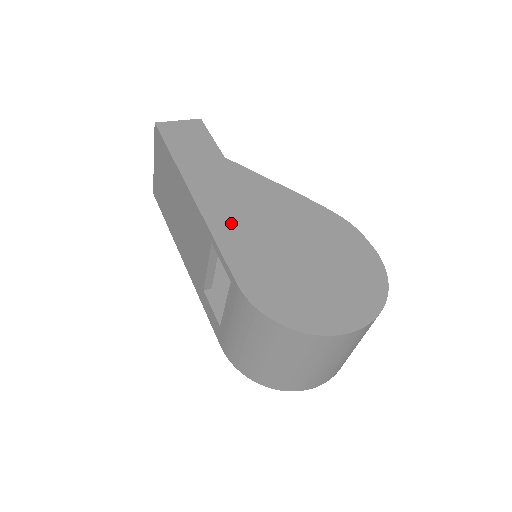
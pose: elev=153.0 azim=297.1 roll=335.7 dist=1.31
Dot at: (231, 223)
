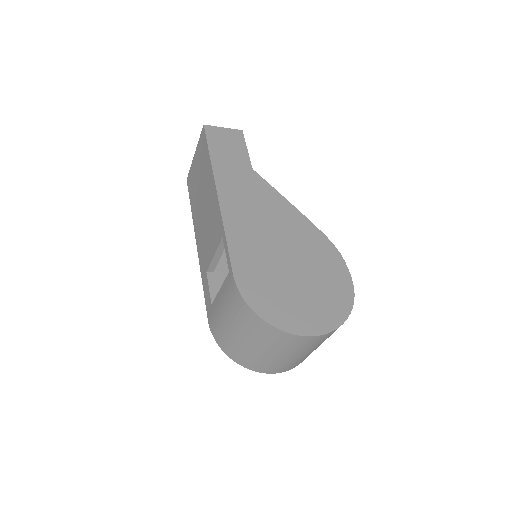
Dot at: (242, 225)
